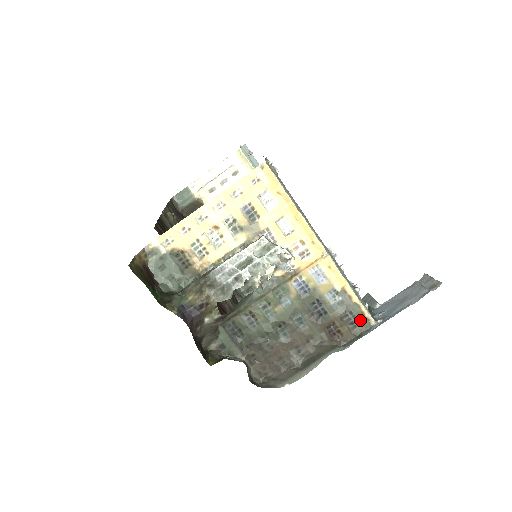
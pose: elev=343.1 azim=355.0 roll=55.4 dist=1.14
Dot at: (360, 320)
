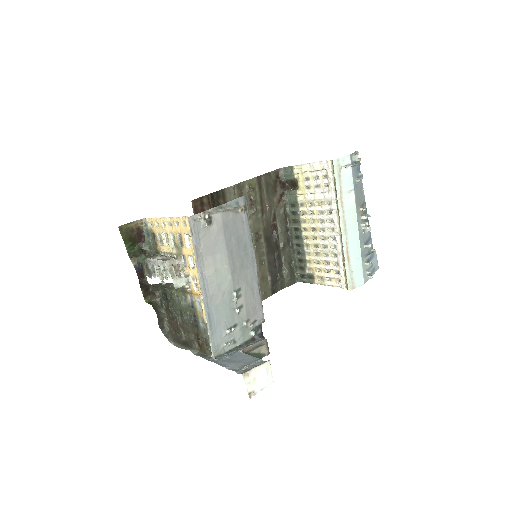
Dot at: (210, 348)
